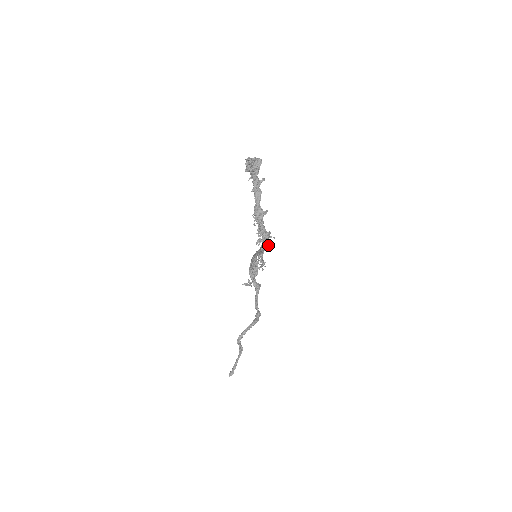
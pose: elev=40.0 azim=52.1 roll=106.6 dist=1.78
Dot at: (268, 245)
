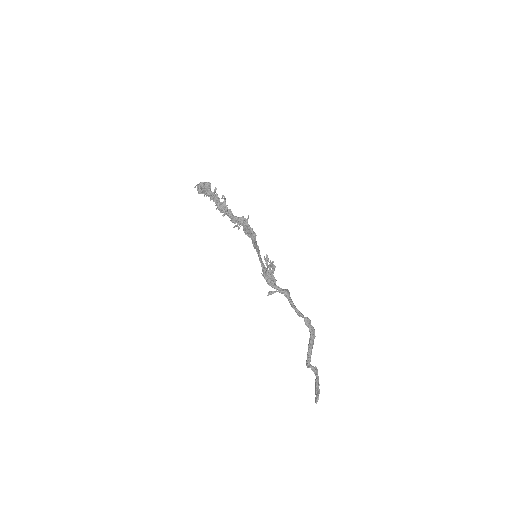
Dot at: (253, 232)
